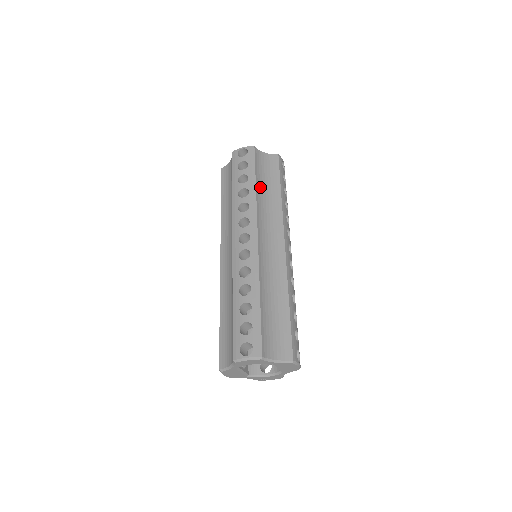
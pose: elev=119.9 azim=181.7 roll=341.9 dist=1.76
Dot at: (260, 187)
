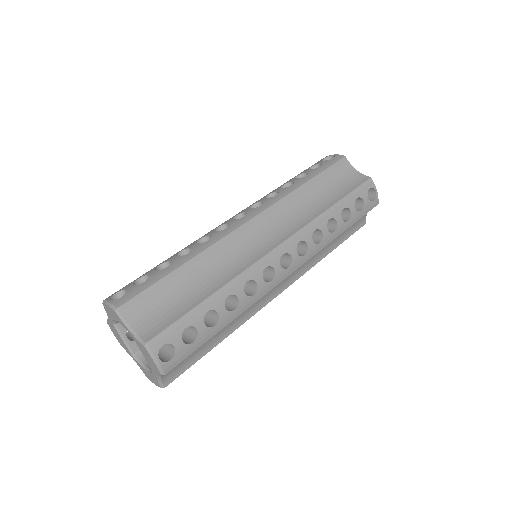
Dot at: (311, 189)
